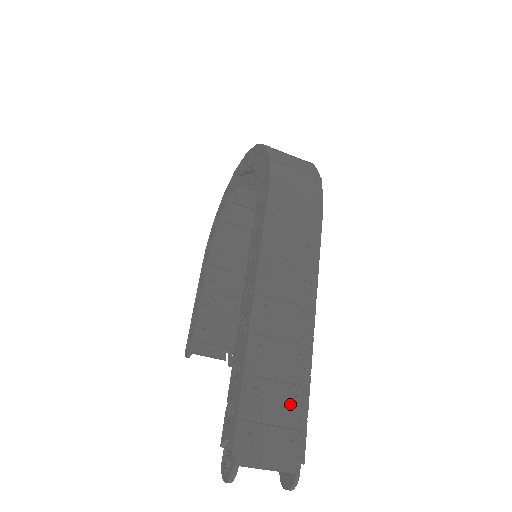
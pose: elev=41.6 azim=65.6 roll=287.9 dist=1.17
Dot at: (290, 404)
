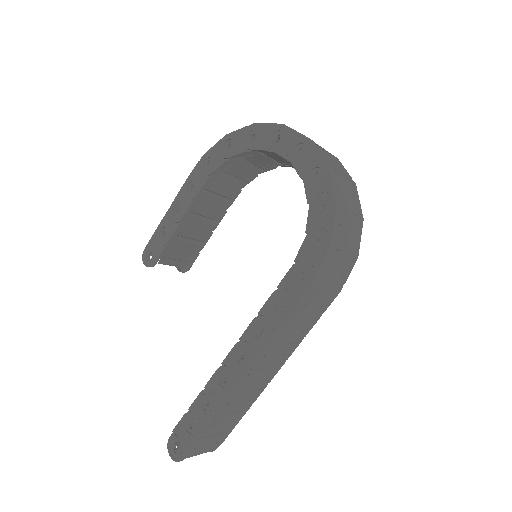
Dot at: (231, 422)
